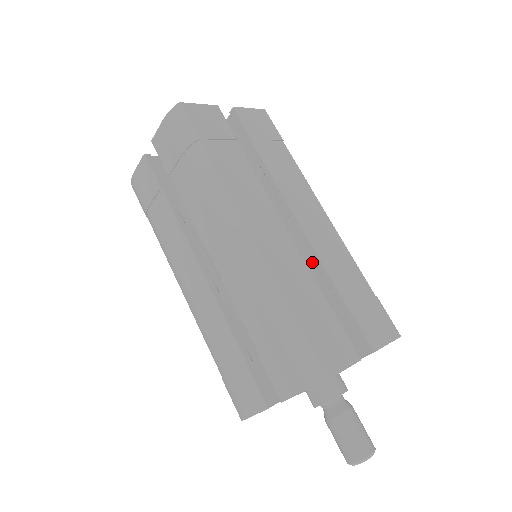
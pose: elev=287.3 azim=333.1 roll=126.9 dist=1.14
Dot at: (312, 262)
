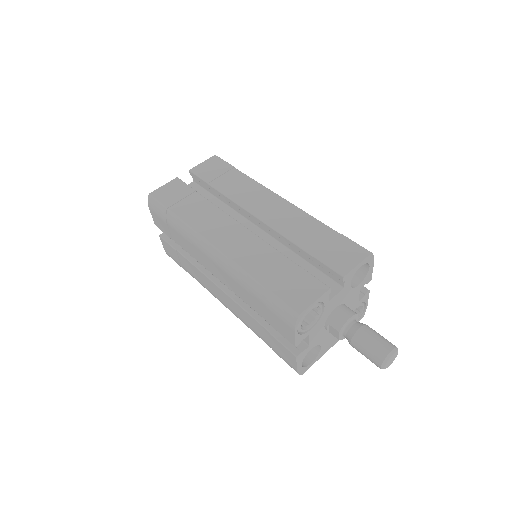
Dot at: (281, 239)
